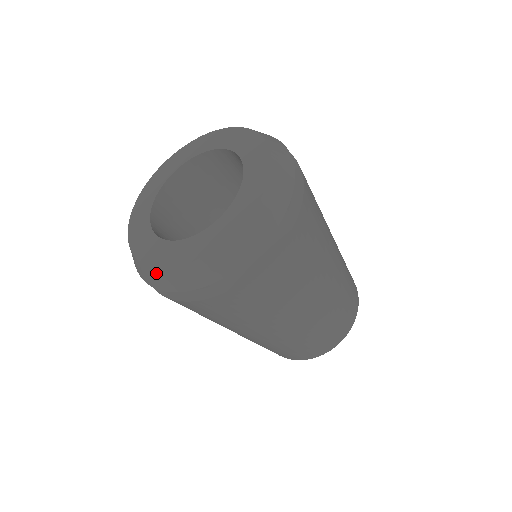
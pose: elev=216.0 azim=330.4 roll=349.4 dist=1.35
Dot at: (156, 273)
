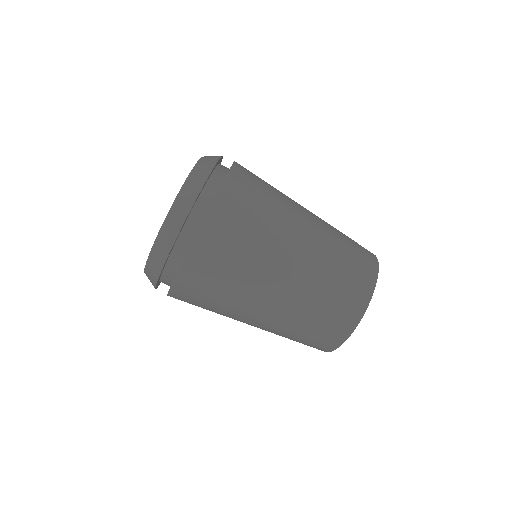
Dot at: (174, 210)
